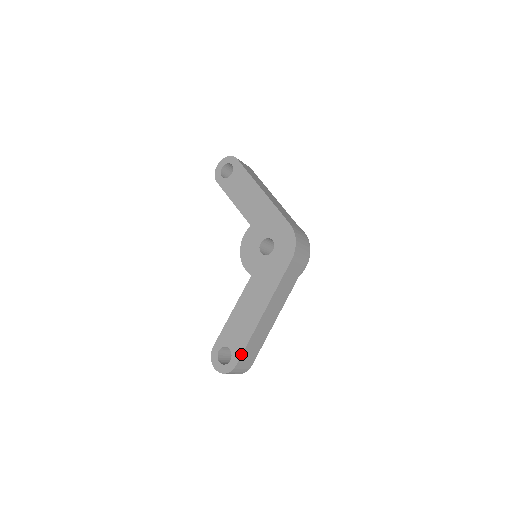
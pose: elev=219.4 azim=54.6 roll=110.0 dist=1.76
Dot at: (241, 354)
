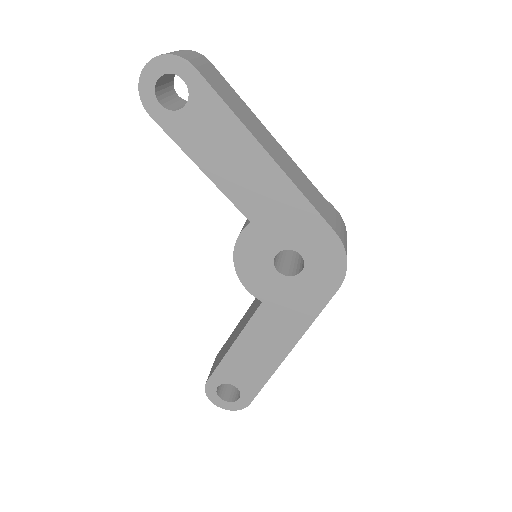
Dot at: (256, 394)
